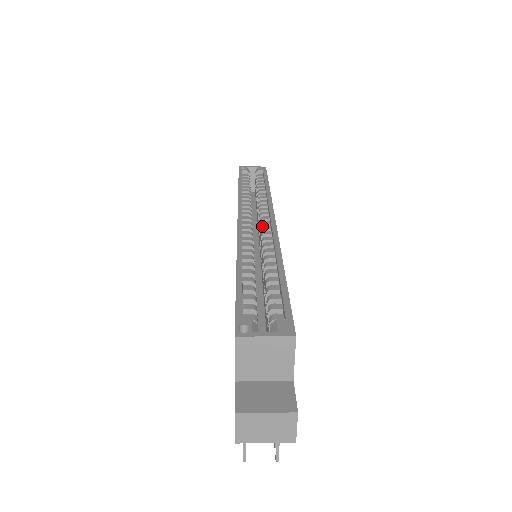
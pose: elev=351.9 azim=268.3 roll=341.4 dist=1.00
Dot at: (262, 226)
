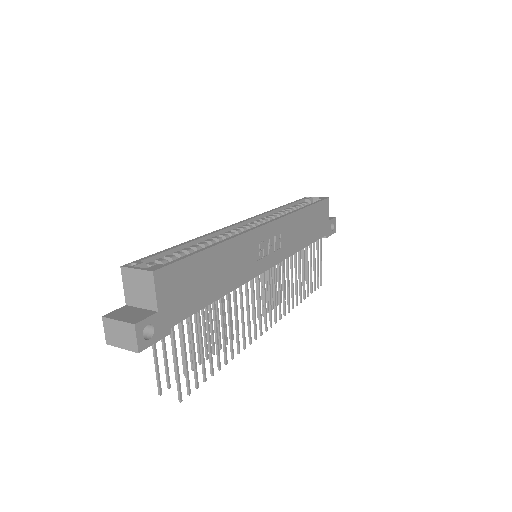
Dot at: occluded
